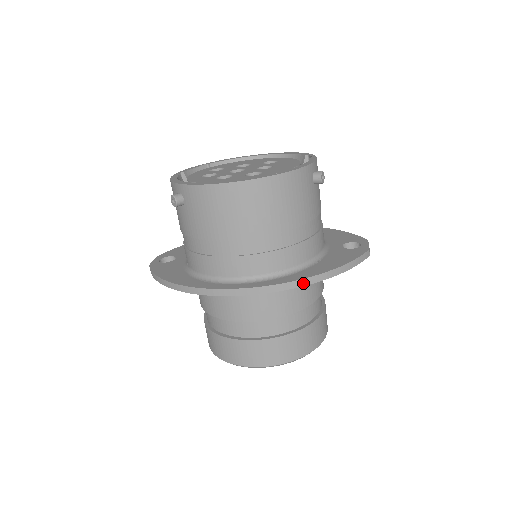
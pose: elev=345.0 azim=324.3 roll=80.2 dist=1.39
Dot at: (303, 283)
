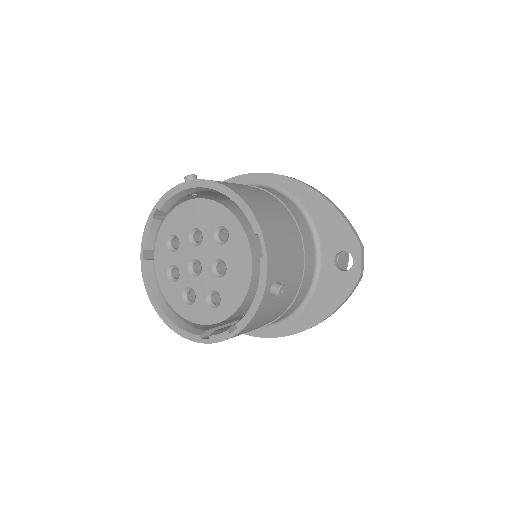
Dot at: occluded
